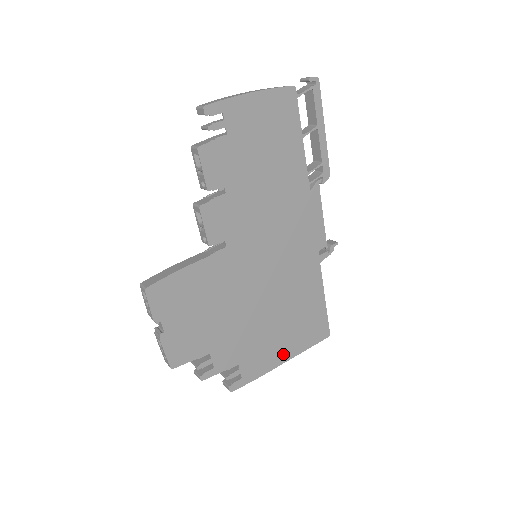
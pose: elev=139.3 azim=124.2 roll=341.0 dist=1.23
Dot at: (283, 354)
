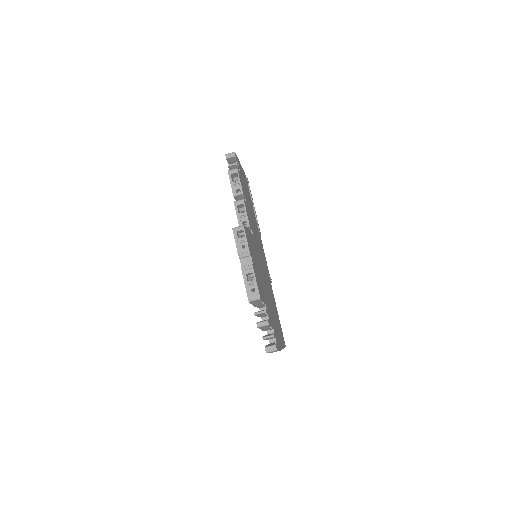
Dot at: (280, 341)
